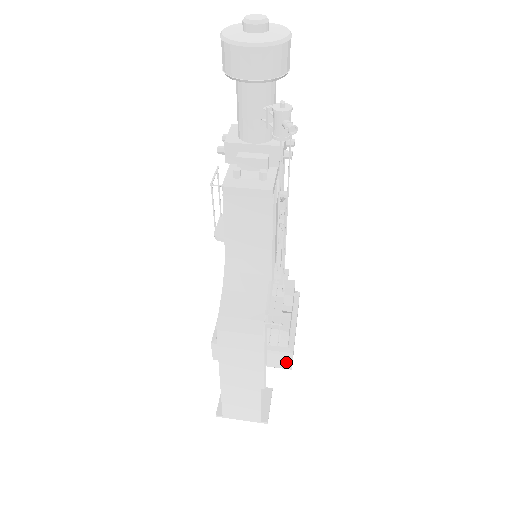
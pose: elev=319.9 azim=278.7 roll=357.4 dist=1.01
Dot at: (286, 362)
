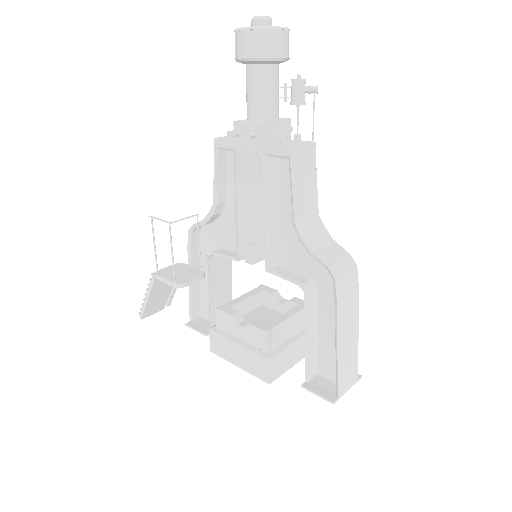
Dot at: occluded
